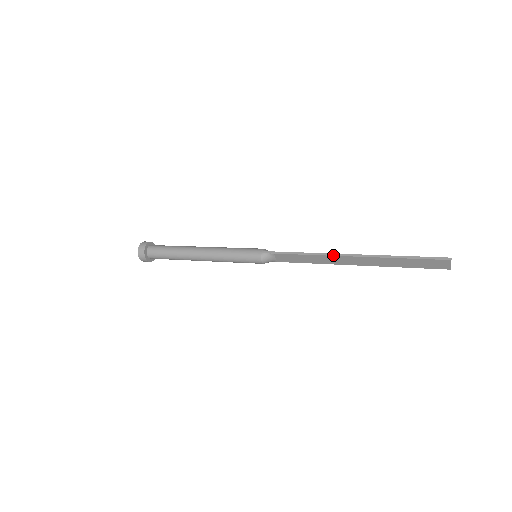
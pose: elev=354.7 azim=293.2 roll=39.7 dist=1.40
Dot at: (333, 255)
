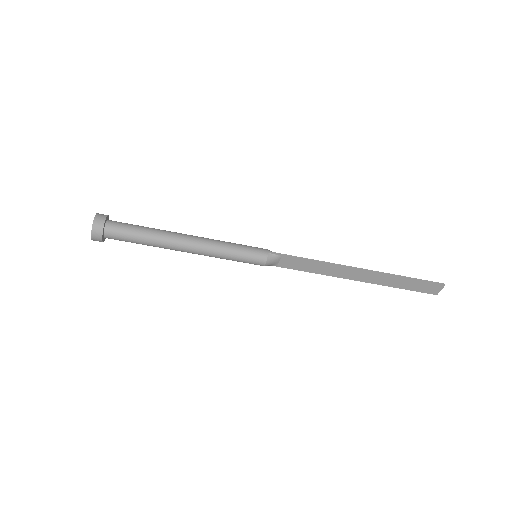
Dot at: (345, 266)
